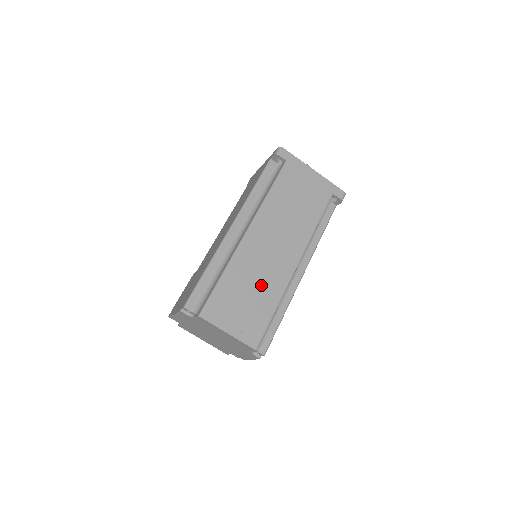
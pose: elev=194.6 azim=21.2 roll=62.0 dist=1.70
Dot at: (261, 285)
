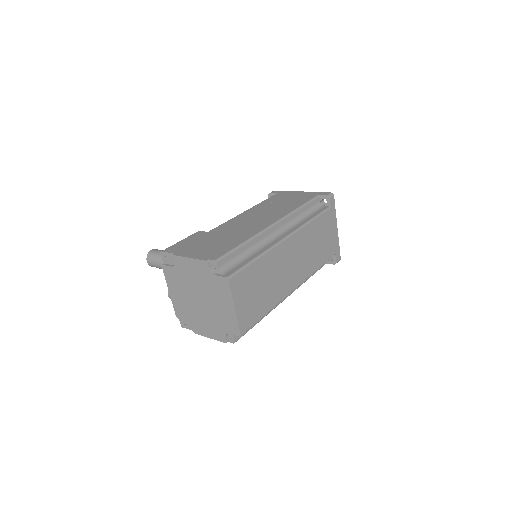
Dot at: (271, 286)
